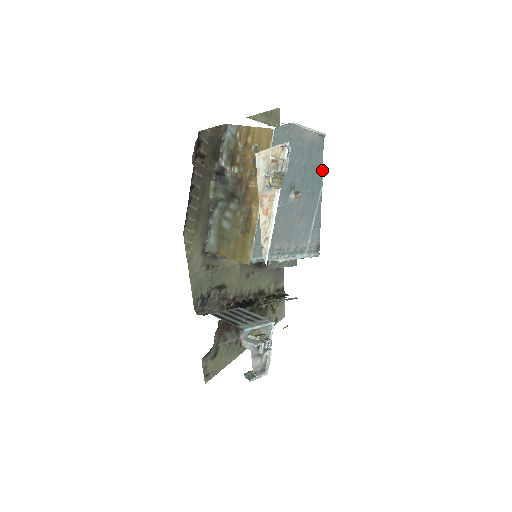
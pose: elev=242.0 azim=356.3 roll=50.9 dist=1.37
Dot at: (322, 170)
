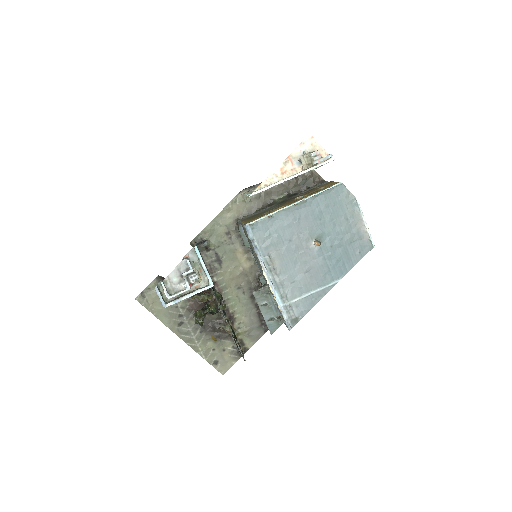
Dot at: (351, 268)
